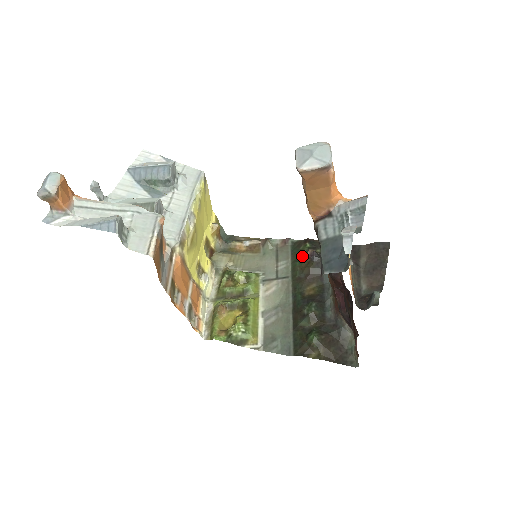
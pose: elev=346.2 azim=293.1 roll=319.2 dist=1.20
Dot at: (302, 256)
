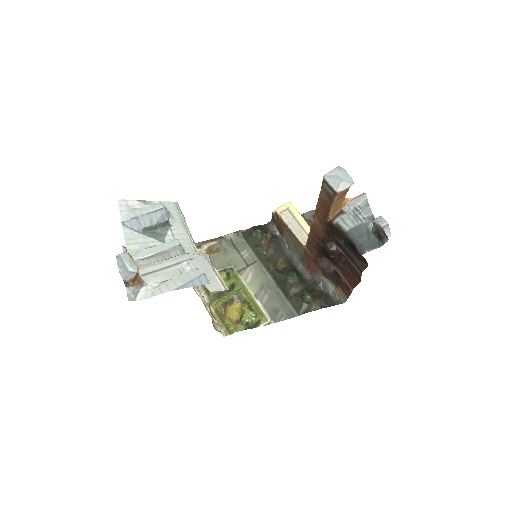
Dot at: (259, 241)
